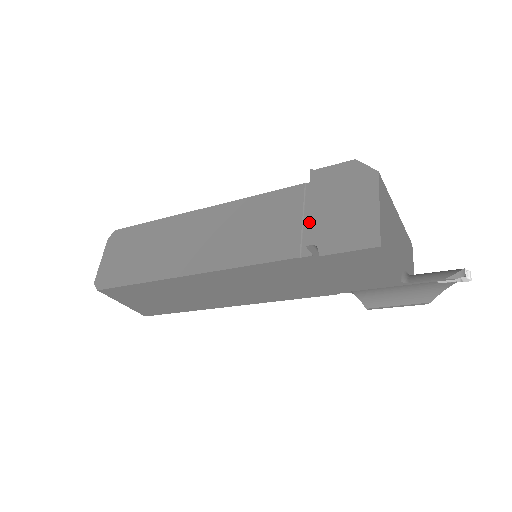
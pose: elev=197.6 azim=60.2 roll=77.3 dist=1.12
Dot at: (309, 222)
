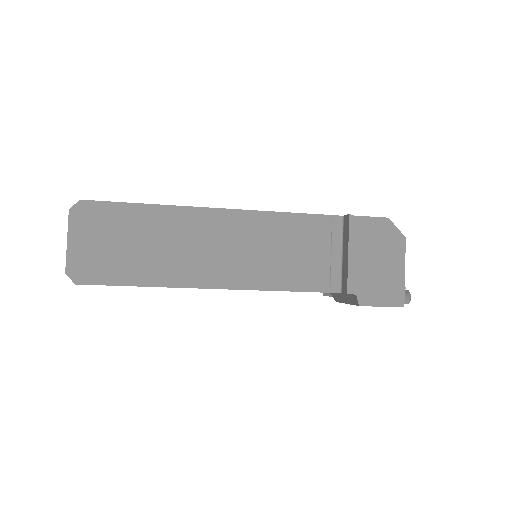
Dot at: (350, 271)
